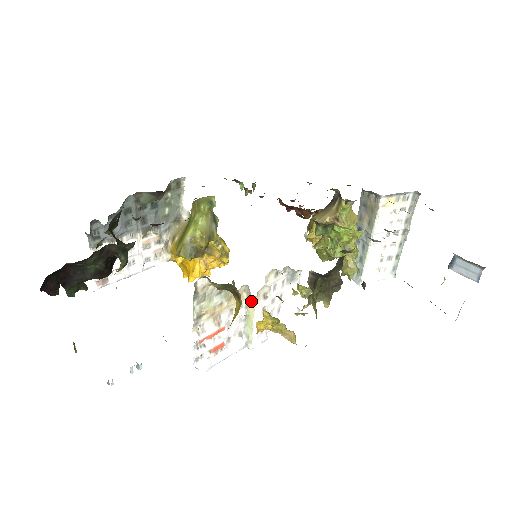
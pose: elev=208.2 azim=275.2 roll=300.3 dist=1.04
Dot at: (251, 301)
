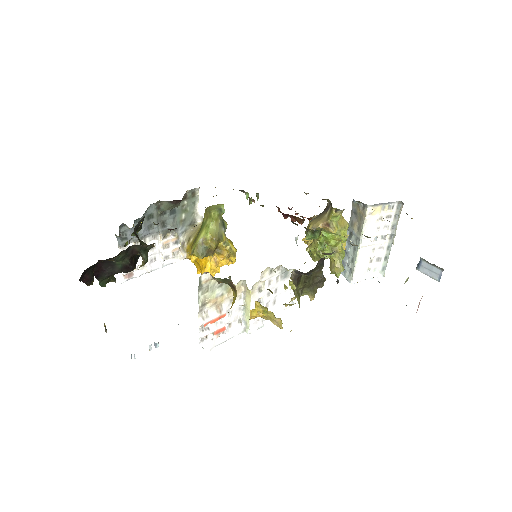
Dot at: (248, 293)
